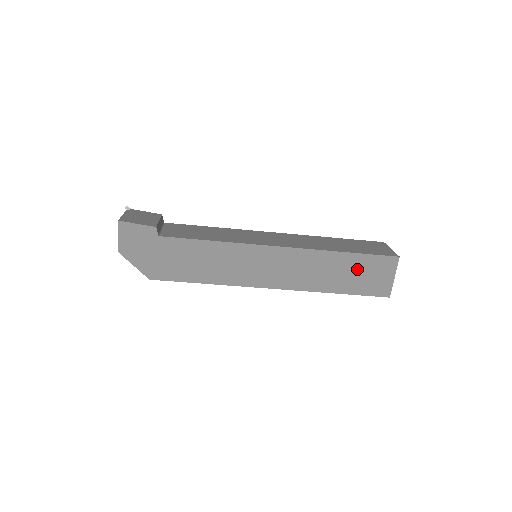
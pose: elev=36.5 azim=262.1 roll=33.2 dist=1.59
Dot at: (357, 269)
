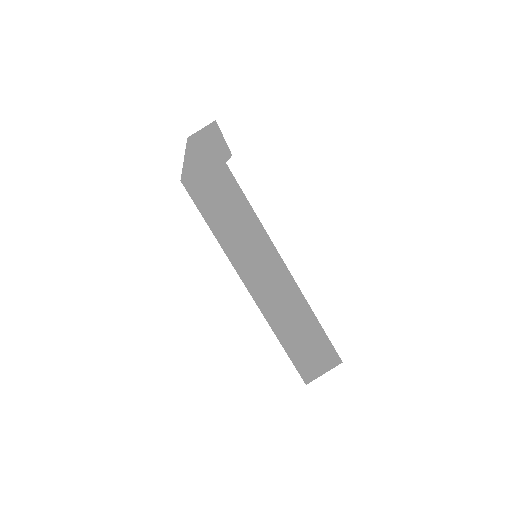
Dot at: (310, 339)
